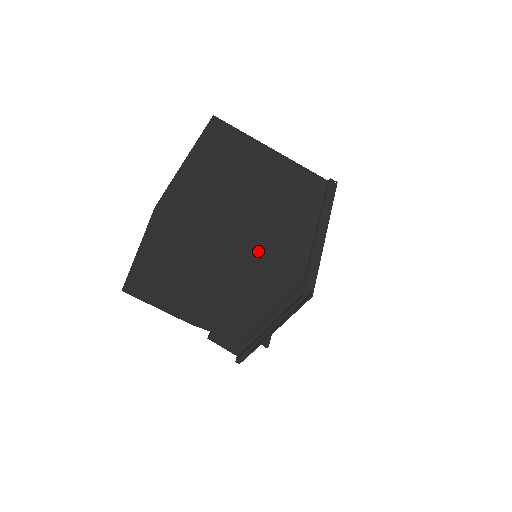
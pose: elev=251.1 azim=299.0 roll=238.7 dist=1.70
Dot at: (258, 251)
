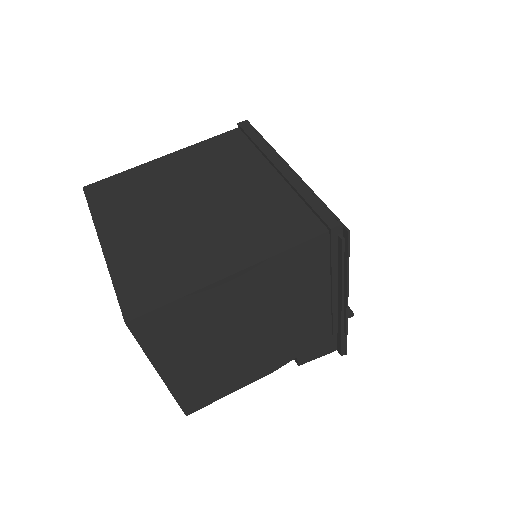
Dot at: (258, 250)
